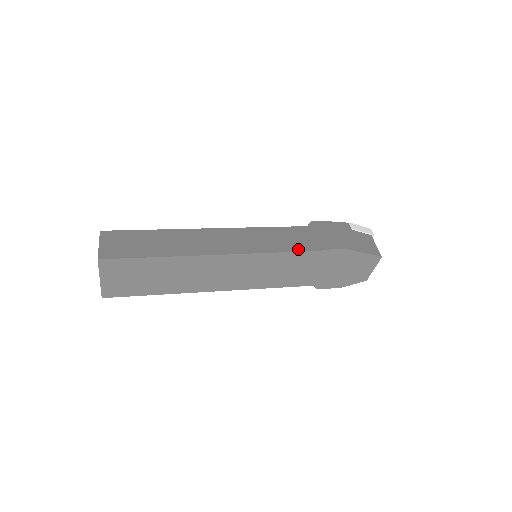
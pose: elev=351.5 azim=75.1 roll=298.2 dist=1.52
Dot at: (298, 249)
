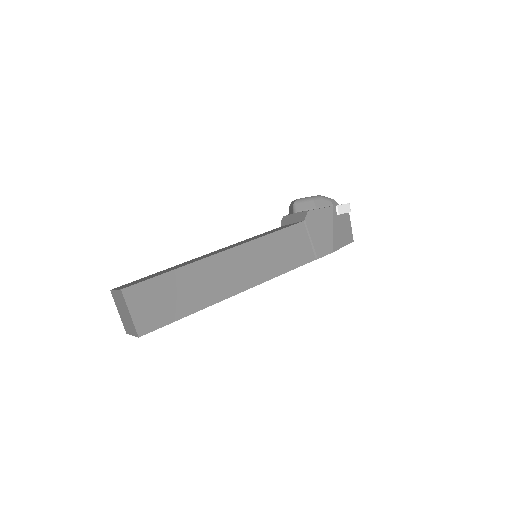
Dot at: (299, 263)
